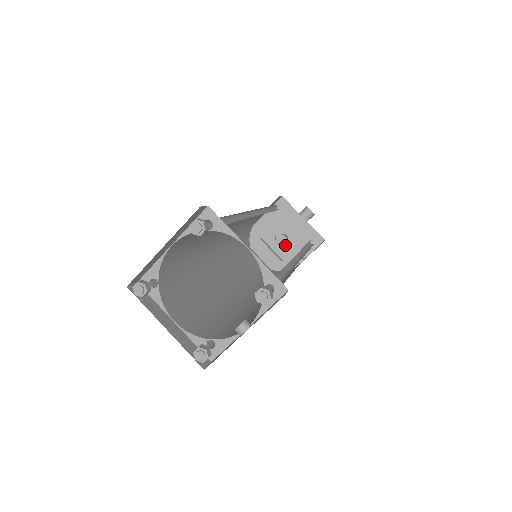
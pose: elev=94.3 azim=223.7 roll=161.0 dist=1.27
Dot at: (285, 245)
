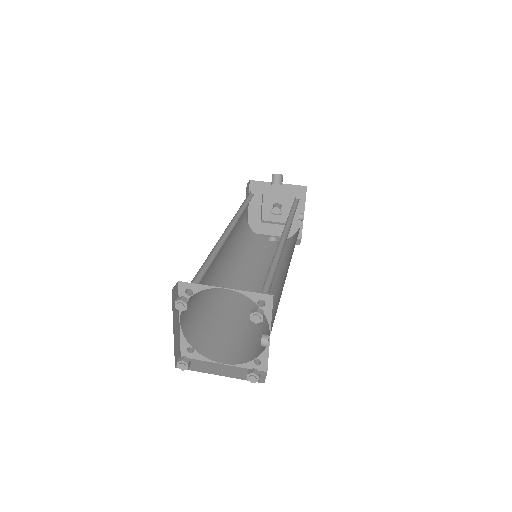
Dot at: (283, 212)
